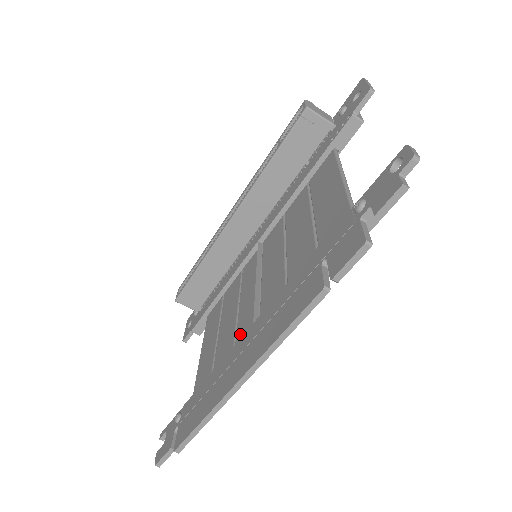
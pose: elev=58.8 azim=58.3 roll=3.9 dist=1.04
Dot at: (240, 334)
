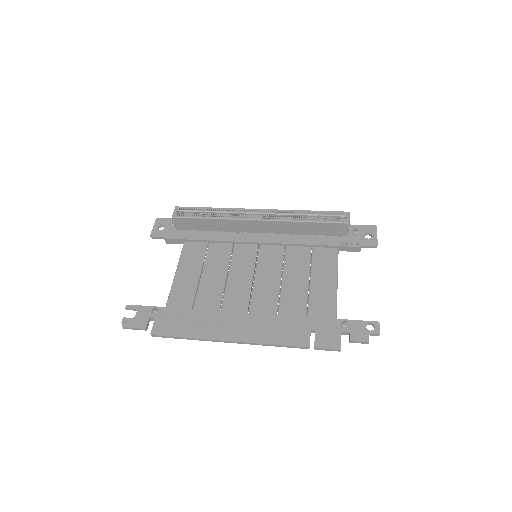
Dot at: (229, 302)
